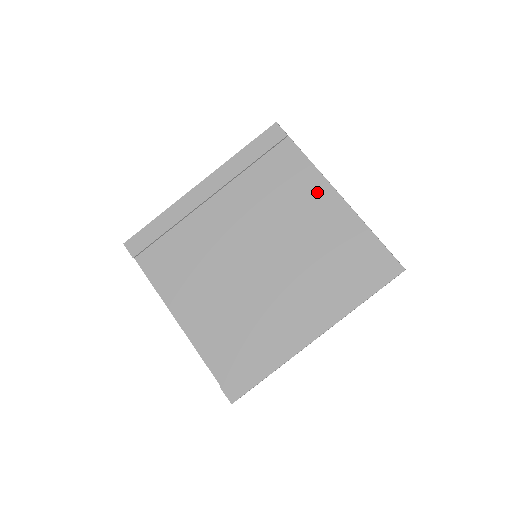
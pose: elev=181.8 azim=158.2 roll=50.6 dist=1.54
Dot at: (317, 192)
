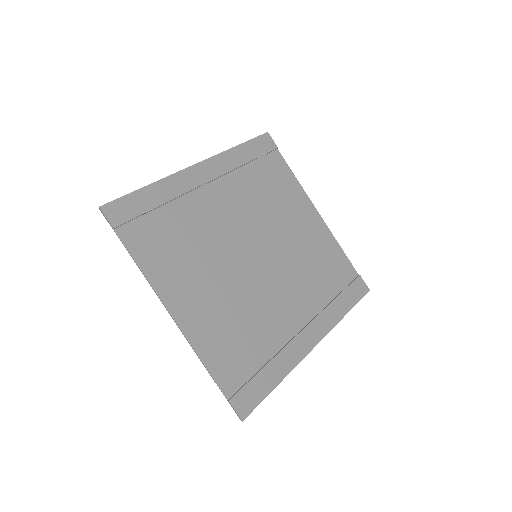
Dot at: (304, 208)
